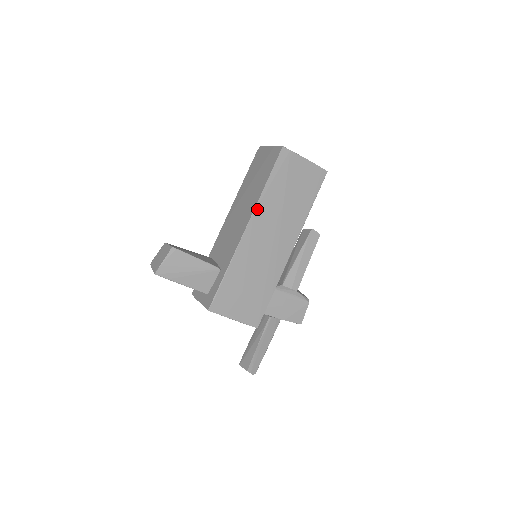
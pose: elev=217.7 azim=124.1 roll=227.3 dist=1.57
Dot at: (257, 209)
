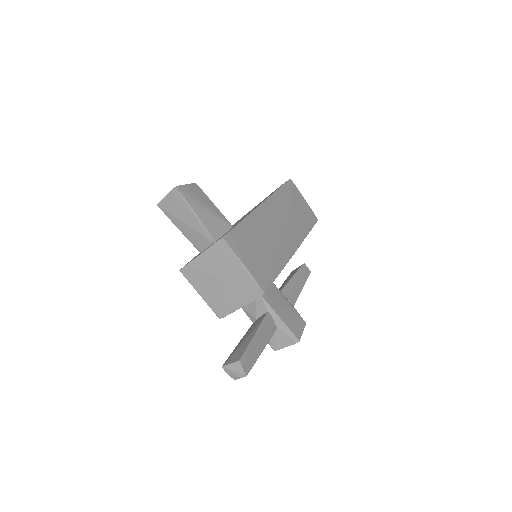
Dot at: (272, 198)
